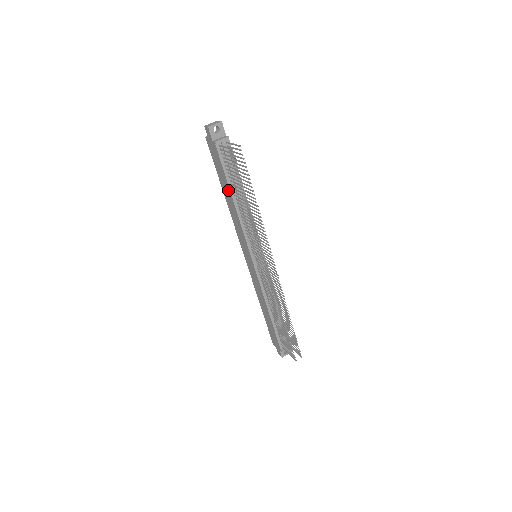
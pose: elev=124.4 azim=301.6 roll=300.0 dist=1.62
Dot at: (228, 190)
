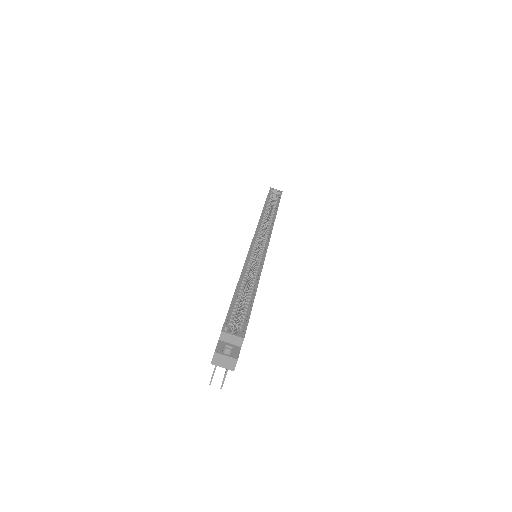
Dot at: occluded
